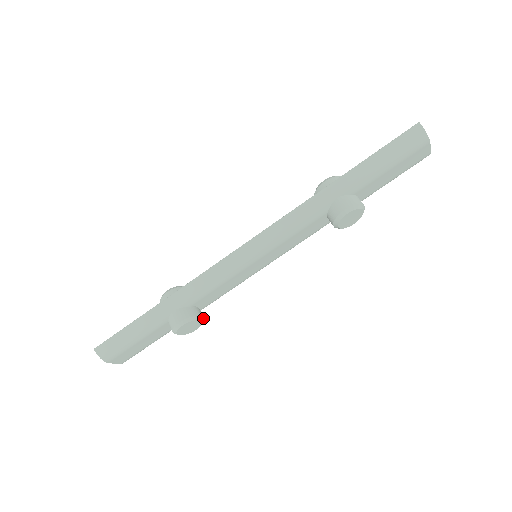
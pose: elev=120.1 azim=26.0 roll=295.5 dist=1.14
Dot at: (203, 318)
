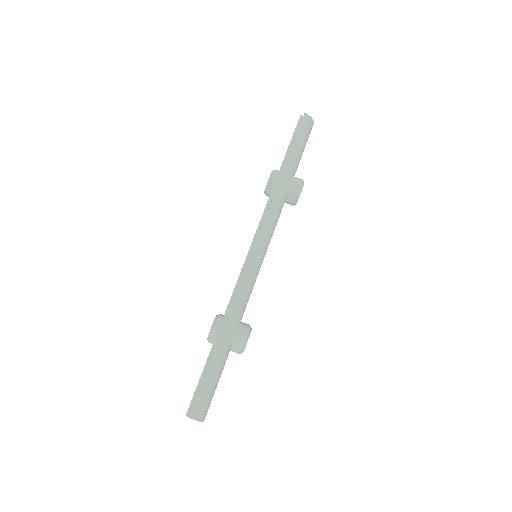
Dot at: occluded
